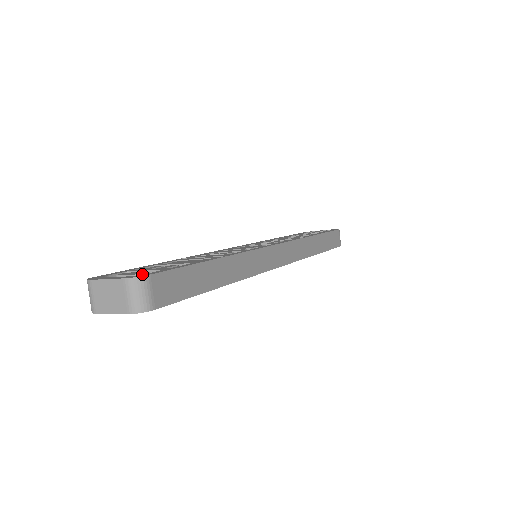
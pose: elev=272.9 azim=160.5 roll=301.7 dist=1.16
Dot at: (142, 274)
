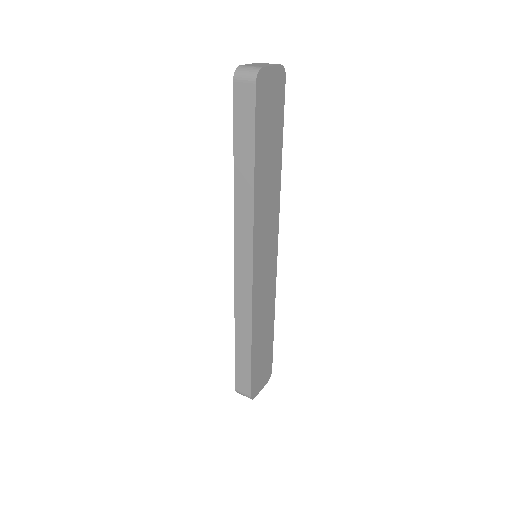
Dot at: occluded
